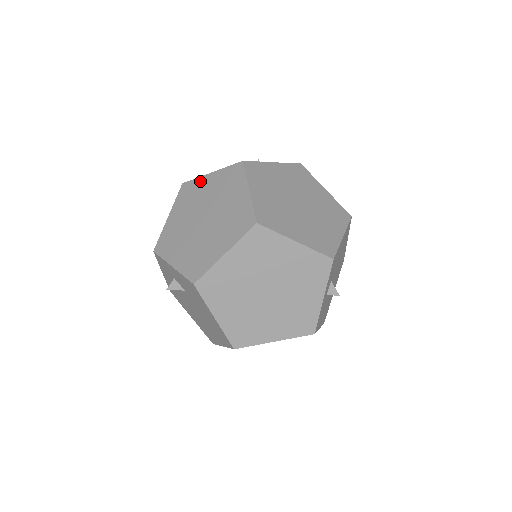
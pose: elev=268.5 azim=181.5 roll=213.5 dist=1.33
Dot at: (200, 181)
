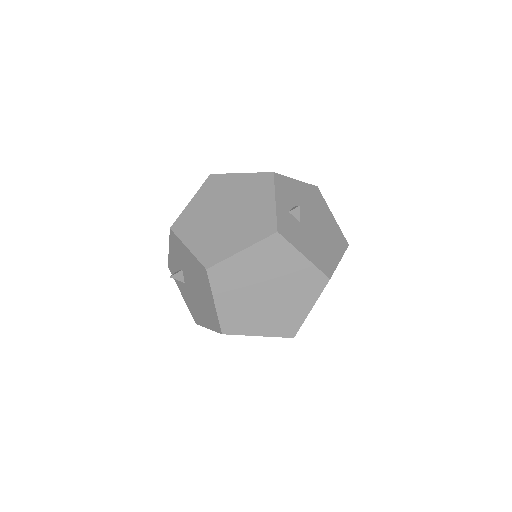
Dot at: occluded
